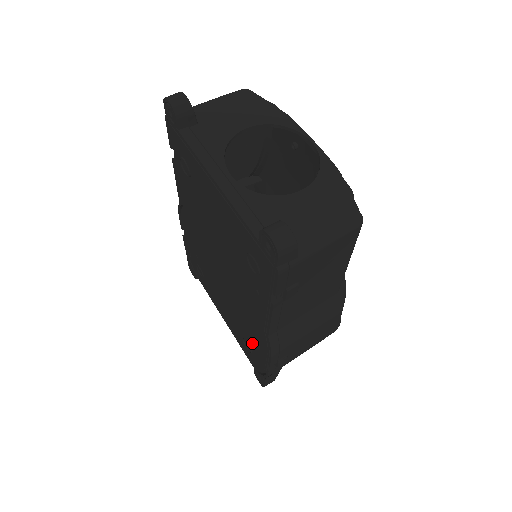
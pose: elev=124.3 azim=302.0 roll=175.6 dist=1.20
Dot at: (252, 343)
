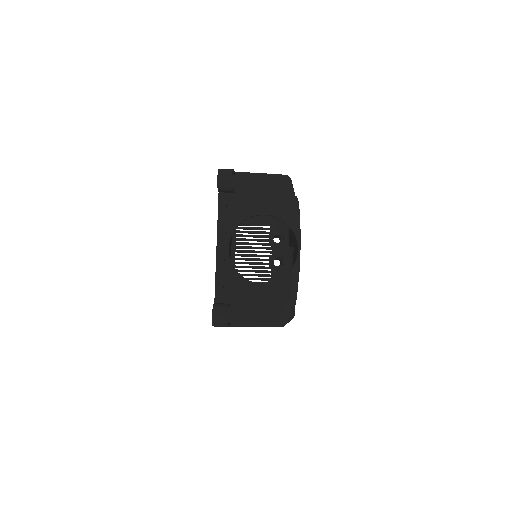
Dot at: occluded
